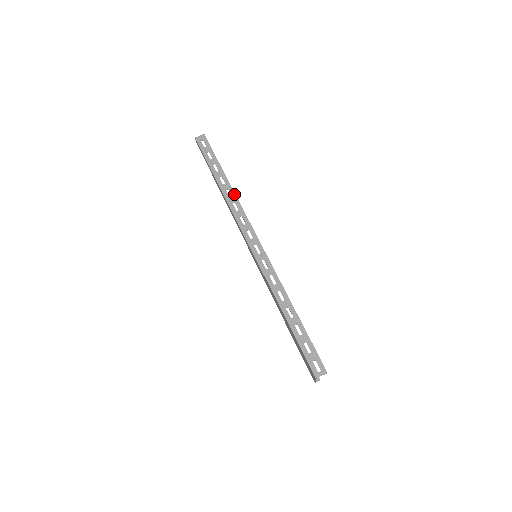
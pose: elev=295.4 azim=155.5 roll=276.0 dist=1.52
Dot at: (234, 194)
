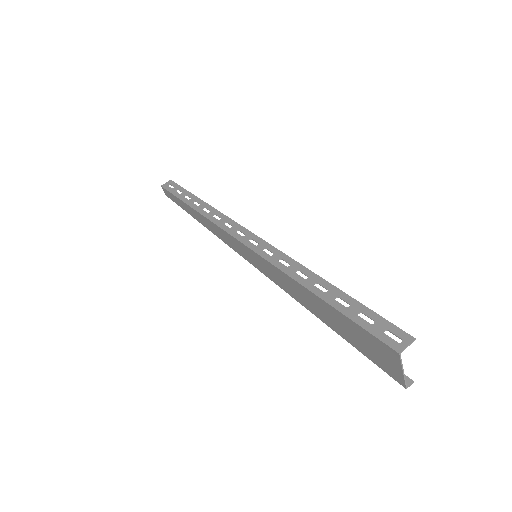
Dot at: (213, 208)
